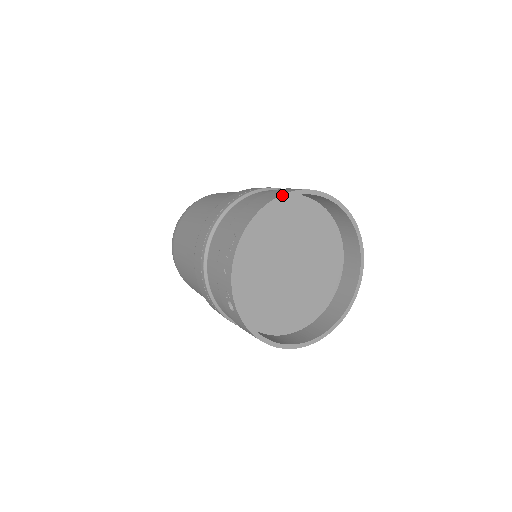
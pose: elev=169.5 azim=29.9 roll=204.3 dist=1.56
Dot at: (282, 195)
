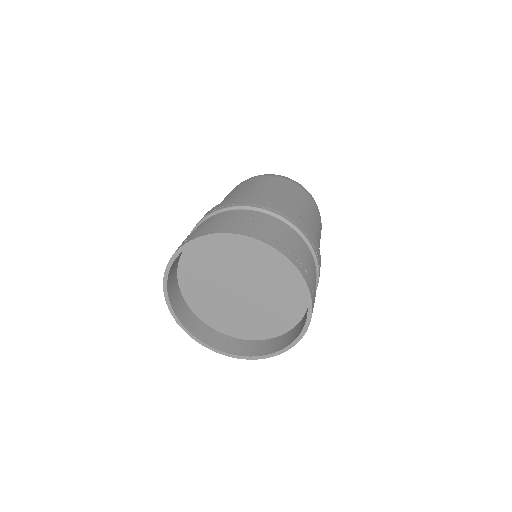
Dot at: (230, 233)
